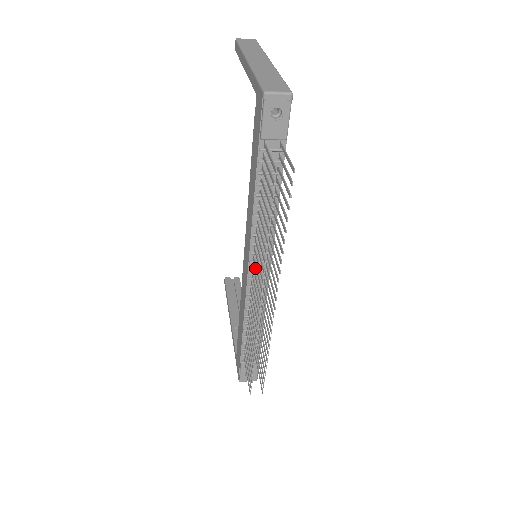
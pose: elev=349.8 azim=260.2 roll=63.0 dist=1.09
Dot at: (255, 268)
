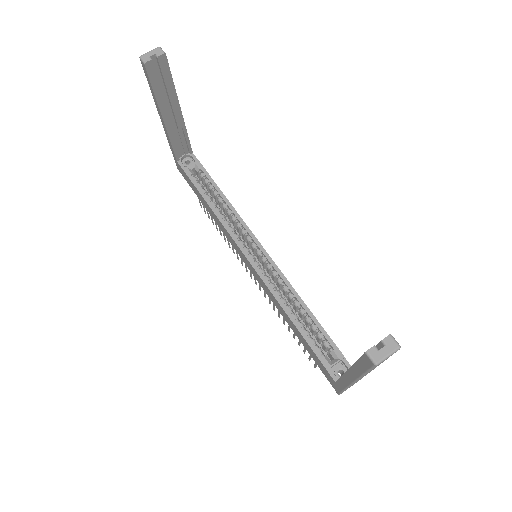
Dot at: occluded
